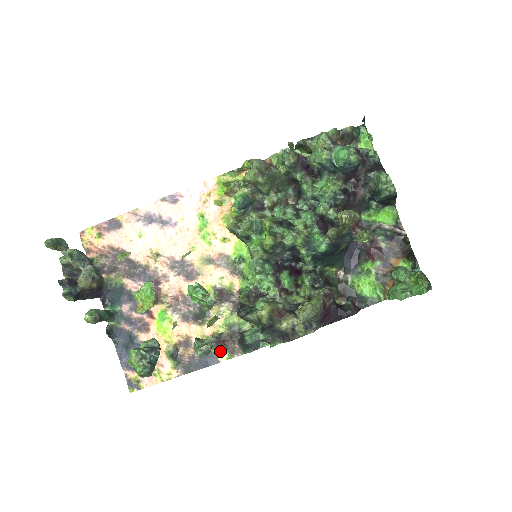
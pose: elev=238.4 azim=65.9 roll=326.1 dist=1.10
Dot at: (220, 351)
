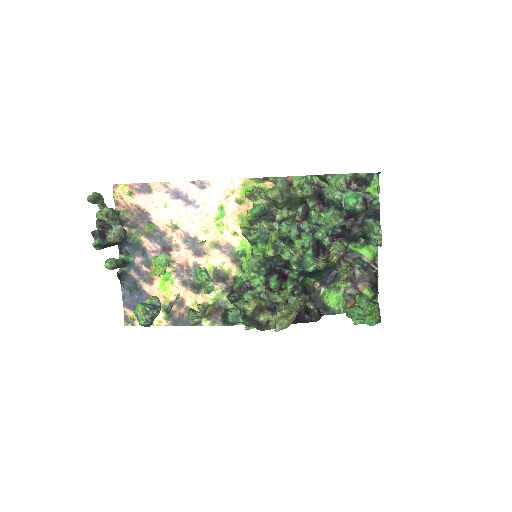
Dot at: (205, 317)
